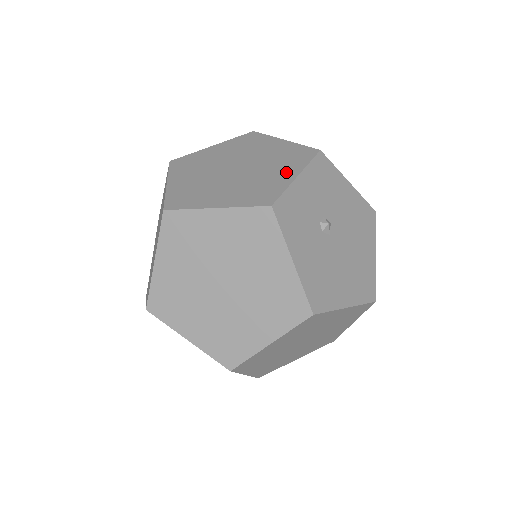
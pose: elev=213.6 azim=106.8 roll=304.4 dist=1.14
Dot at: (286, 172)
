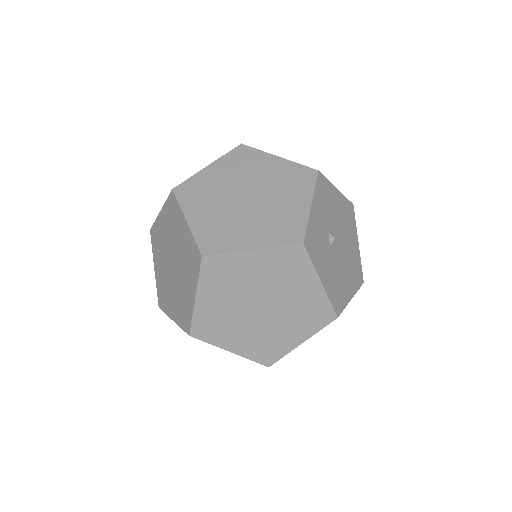
Dot at: (299, 201)
